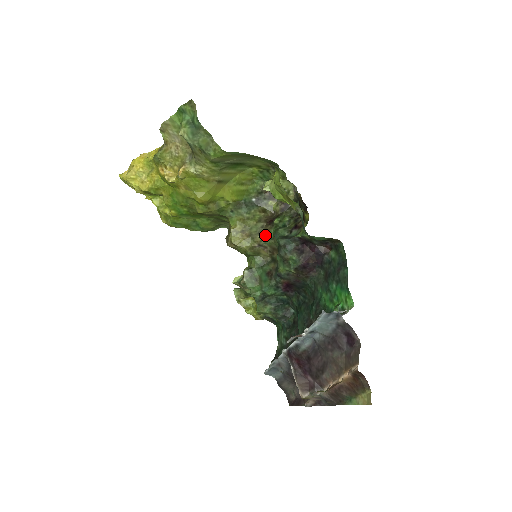
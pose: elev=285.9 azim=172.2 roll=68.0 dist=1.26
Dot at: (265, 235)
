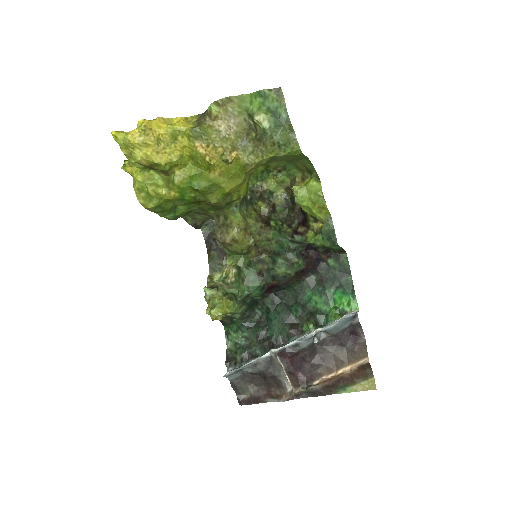
Dot at: (264, 236)
